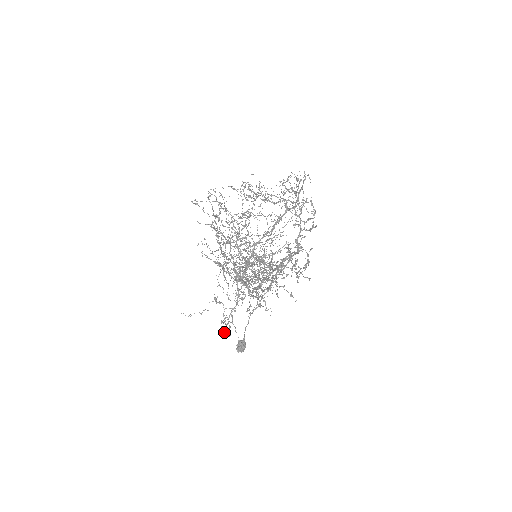
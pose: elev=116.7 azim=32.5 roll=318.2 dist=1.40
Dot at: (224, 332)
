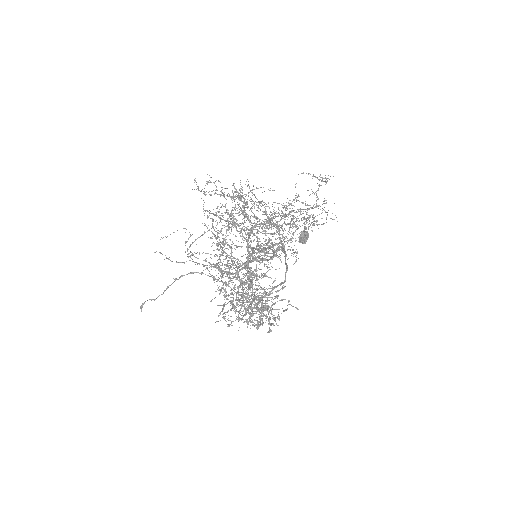
Dot at: occluded
